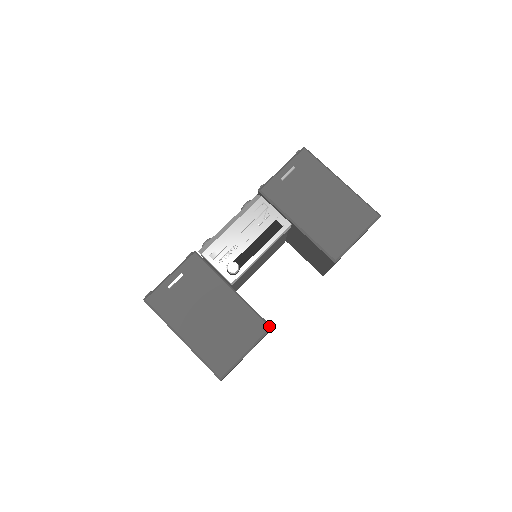
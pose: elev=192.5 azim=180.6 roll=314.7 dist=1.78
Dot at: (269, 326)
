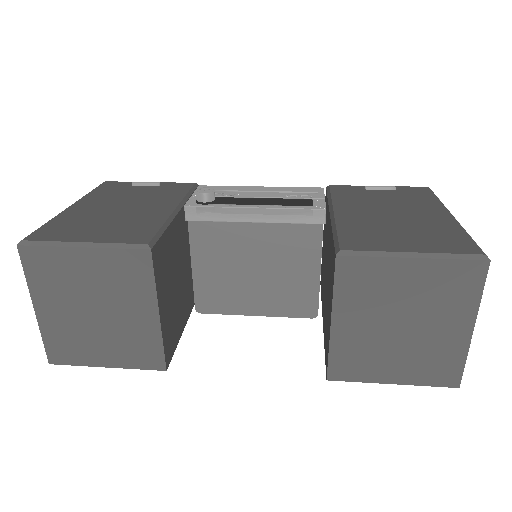
Dot at: (150, 243)
